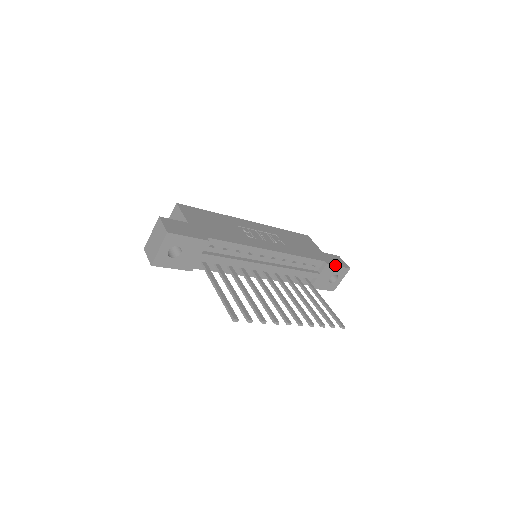
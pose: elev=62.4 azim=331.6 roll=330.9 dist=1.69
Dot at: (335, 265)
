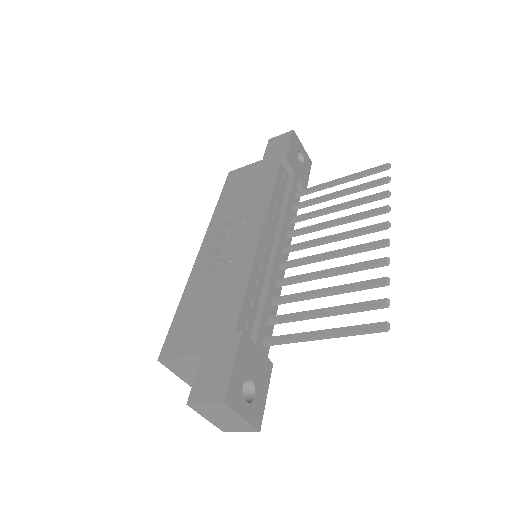
Dot at: (288, 149)
